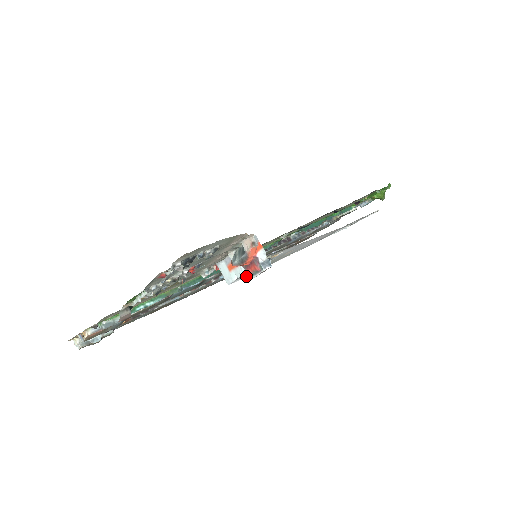
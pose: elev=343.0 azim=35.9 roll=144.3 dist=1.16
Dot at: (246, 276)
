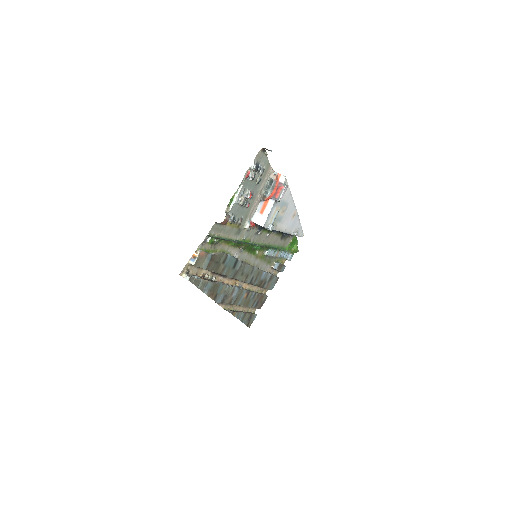
Dot at: (268, 228)
